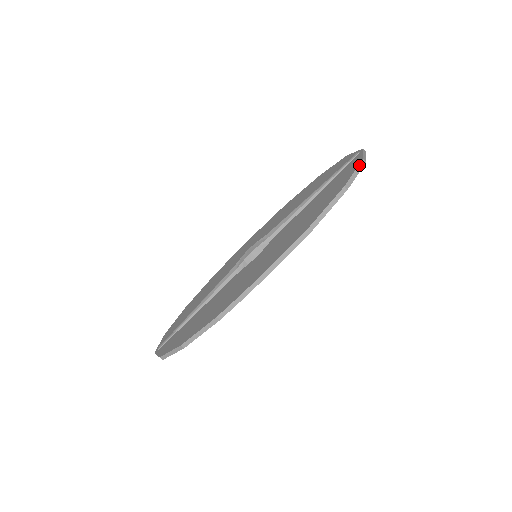
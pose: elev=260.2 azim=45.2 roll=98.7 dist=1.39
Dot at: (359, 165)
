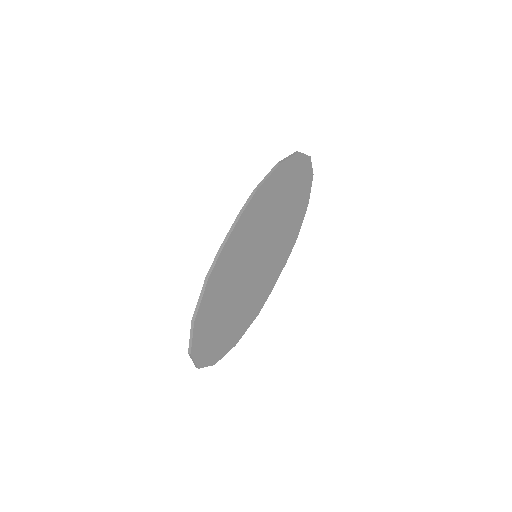
Dot at: (292, 154)
